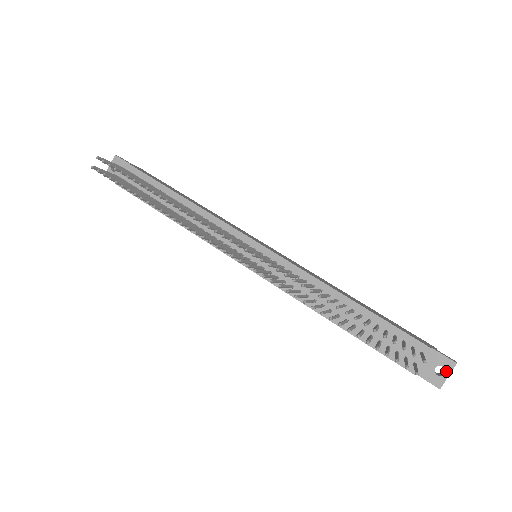
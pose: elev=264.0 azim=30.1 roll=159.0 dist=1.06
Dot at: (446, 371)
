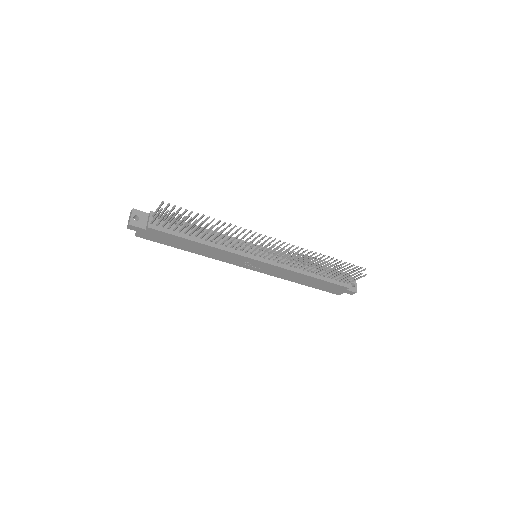
Dot at: (355, 284)
